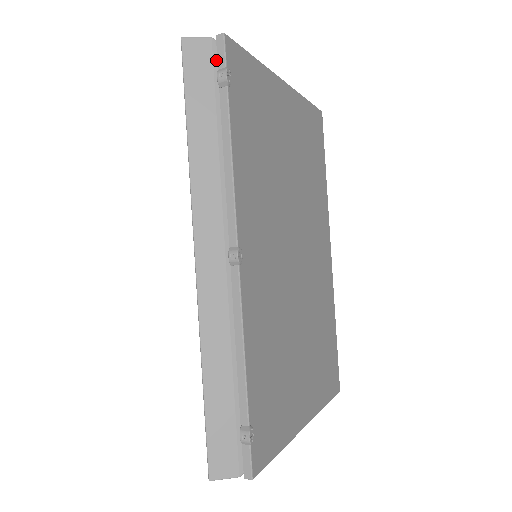
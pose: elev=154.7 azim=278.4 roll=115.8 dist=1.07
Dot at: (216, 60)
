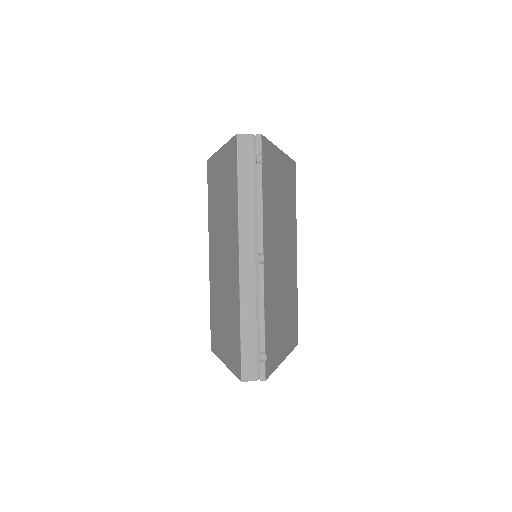
Dot at: (255, 148)
